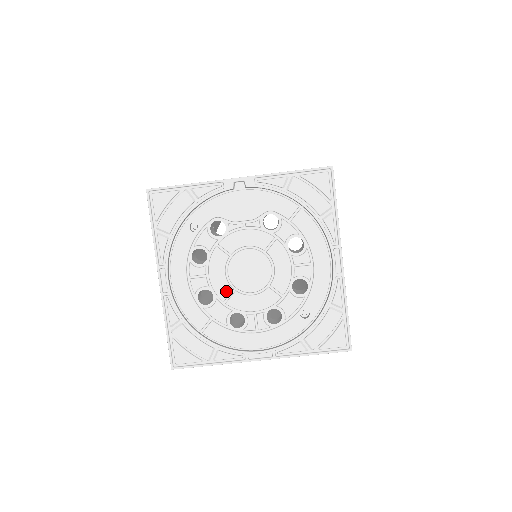
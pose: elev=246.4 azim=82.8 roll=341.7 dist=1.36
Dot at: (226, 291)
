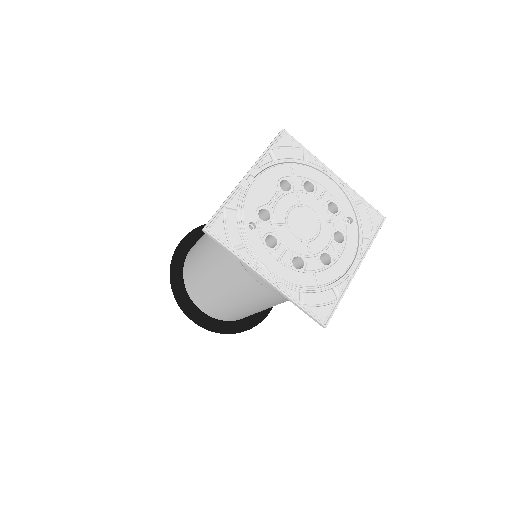
Dot at: (304, 247)
